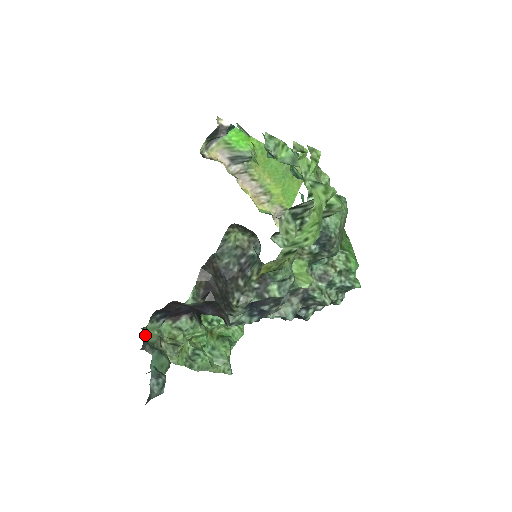
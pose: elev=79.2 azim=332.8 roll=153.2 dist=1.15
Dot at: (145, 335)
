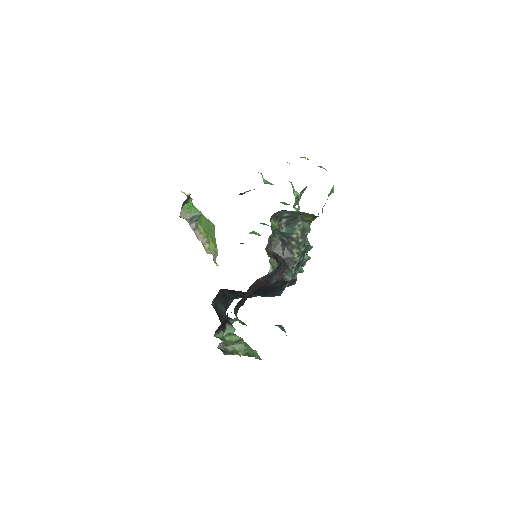
Dot at: occluded
